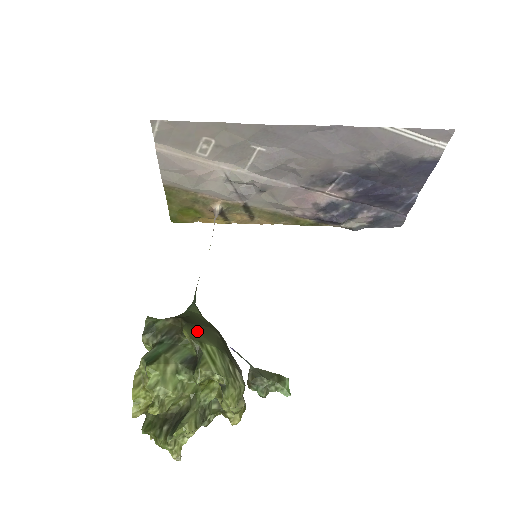
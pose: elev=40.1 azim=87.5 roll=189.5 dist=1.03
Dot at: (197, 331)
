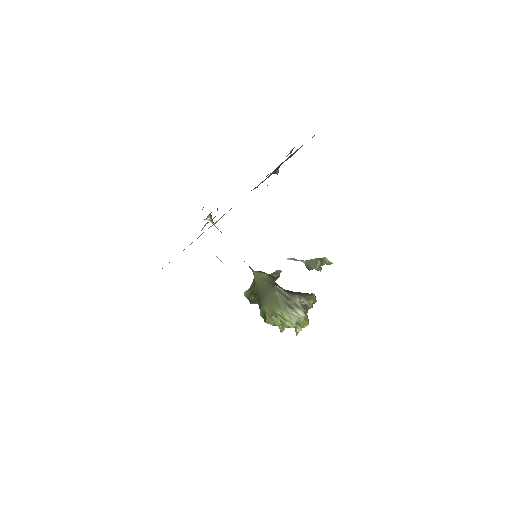
Dot at: (268, 304)
